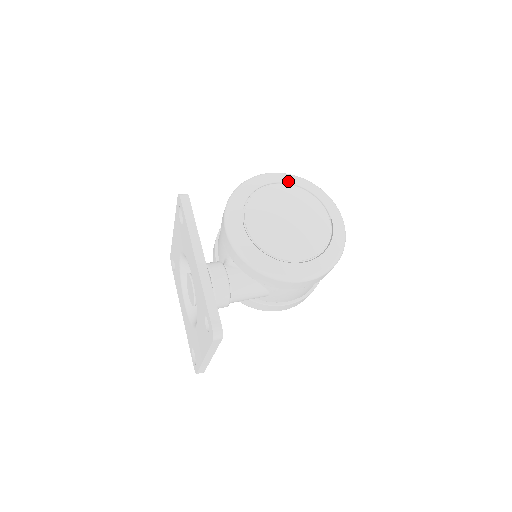
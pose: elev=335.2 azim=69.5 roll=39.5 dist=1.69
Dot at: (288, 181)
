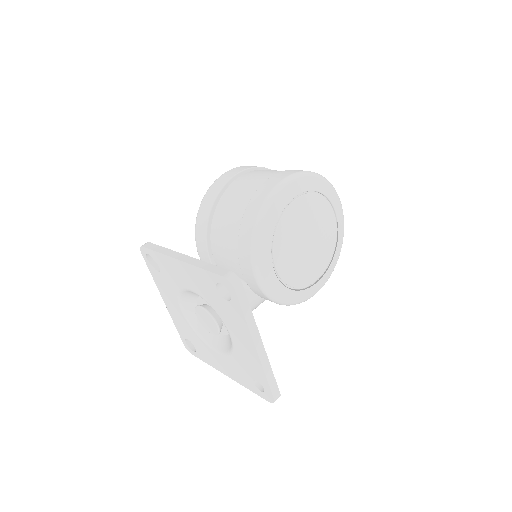
Dot at: (307, 189)
